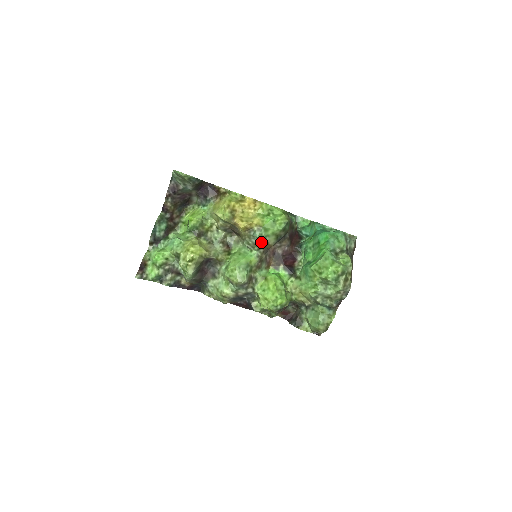
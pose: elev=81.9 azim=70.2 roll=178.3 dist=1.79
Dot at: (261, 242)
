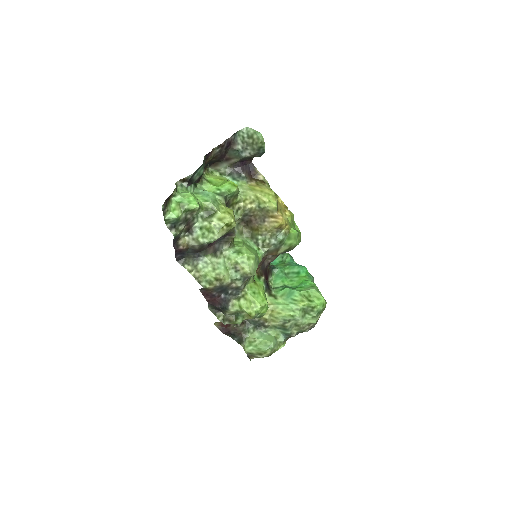
Dot at: (277, 246)
